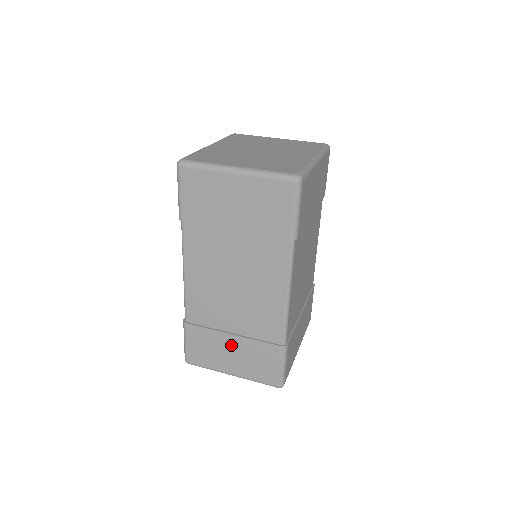
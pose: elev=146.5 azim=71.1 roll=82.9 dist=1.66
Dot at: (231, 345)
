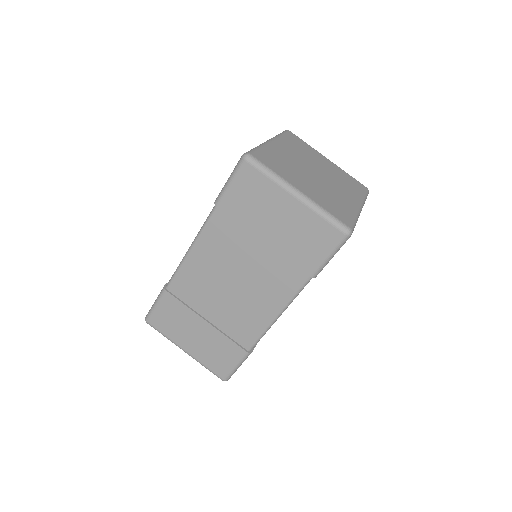
Dot at: (199, 329)
